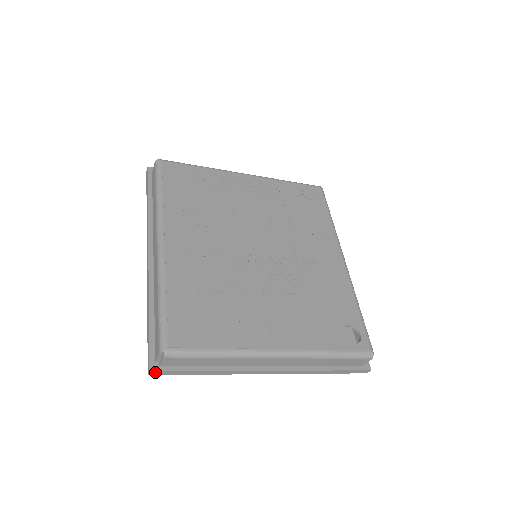
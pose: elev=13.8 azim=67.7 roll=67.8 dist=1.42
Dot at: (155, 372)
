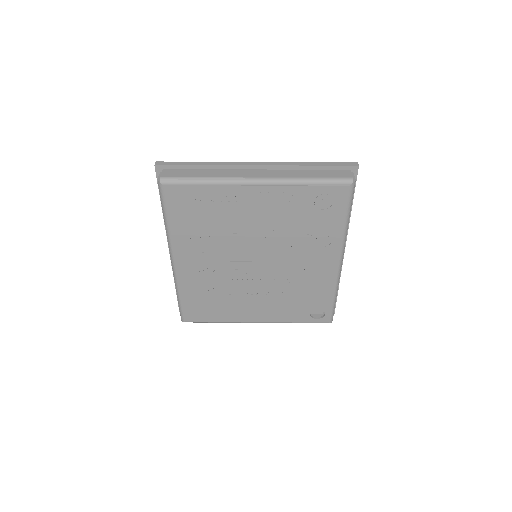
Dot at: occluded
